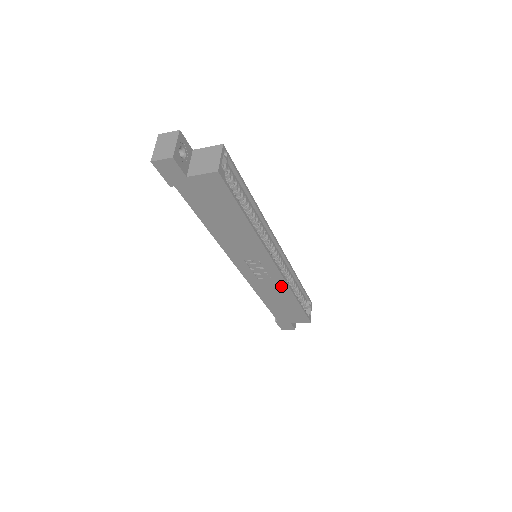
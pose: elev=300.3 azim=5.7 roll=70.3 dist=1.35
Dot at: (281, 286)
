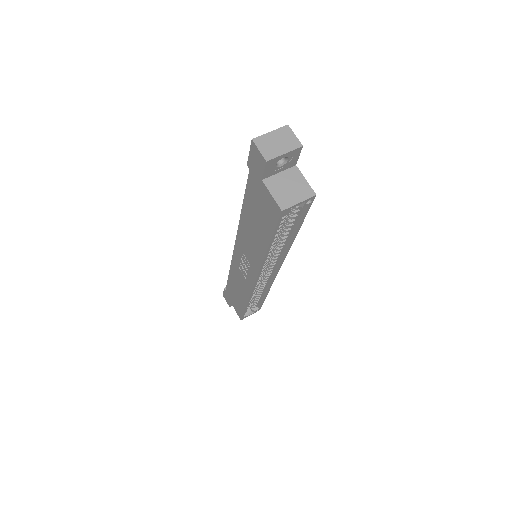
Dot at: (246, 289)
